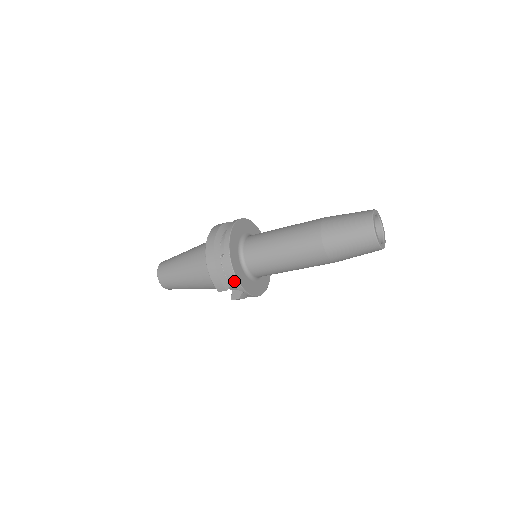
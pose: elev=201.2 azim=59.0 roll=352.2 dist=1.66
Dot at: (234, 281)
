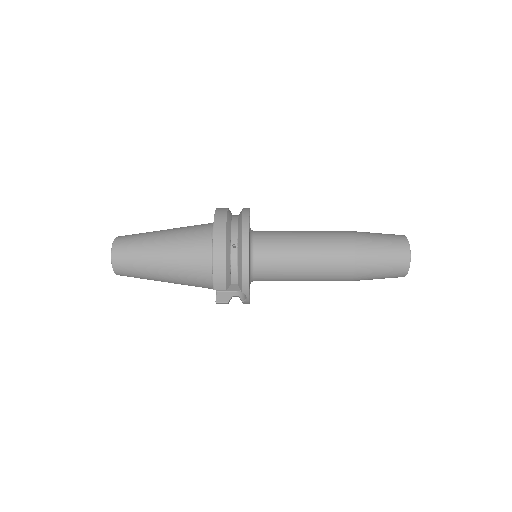
Dot at: (244, 280)
